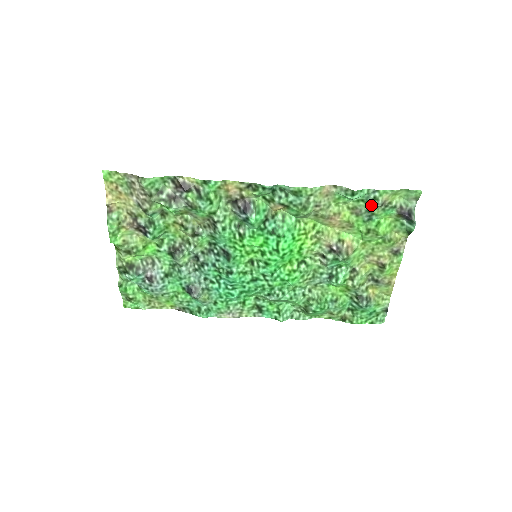
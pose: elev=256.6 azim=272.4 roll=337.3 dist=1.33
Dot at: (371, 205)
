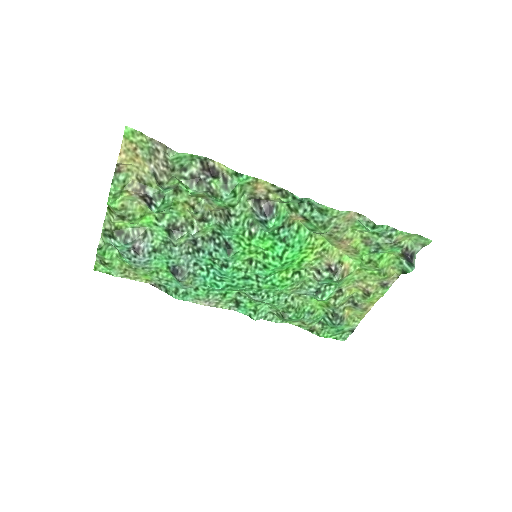
Dot at: (383, 240)
